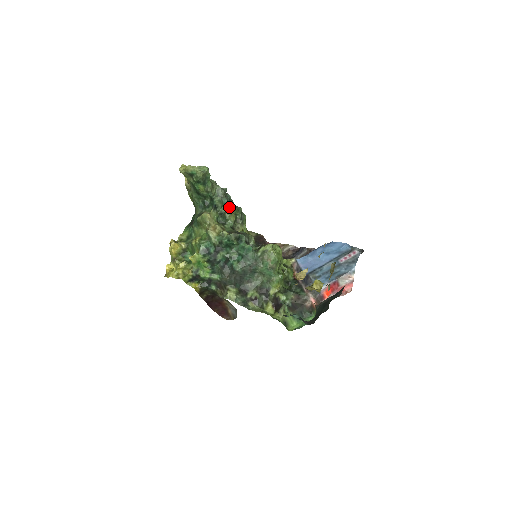
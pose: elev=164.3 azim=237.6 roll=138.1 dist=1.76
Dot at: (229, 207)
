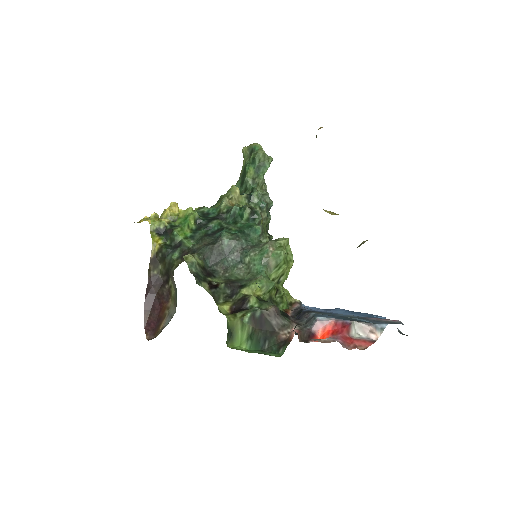
Dot at: (263, 214)
